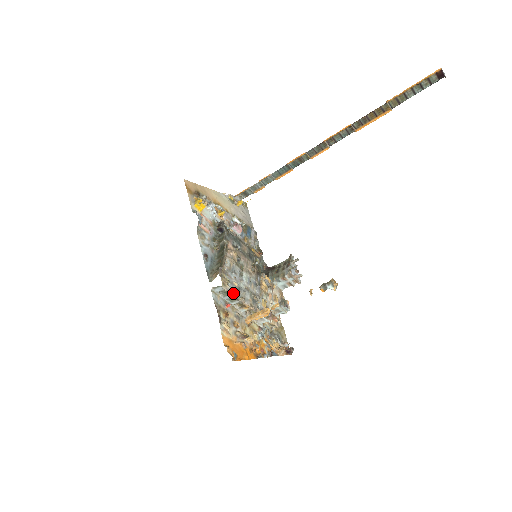
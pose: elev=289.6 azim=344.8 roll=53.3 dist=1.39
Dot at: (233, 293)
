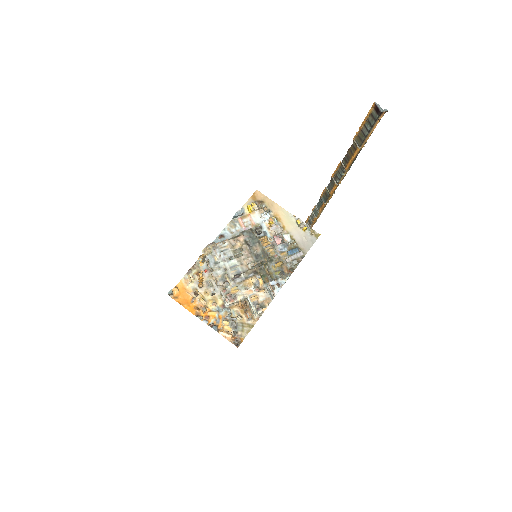
Dot at: (207, 261)
